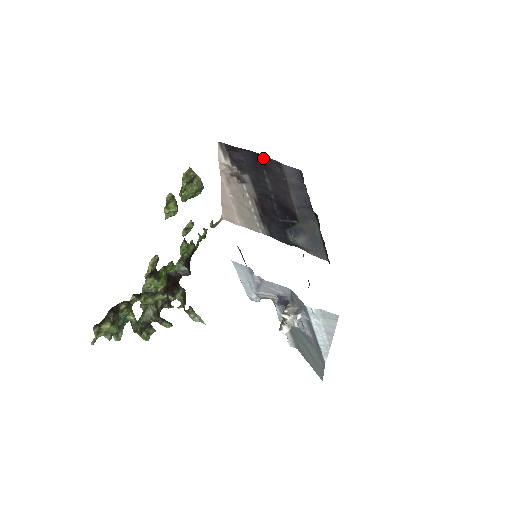
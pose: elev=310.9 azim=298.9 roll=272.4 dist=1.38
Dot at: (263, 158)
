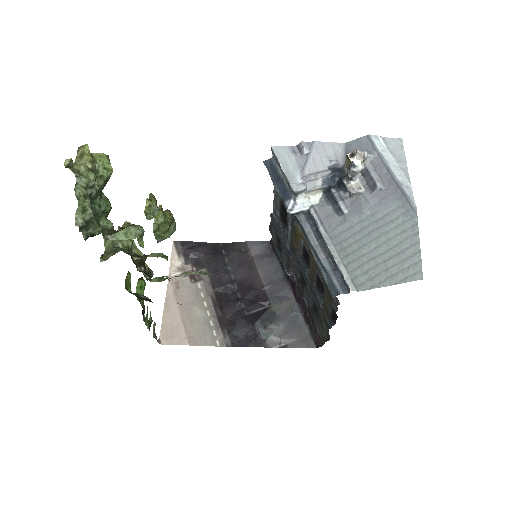
Dot at: (225, 245)
